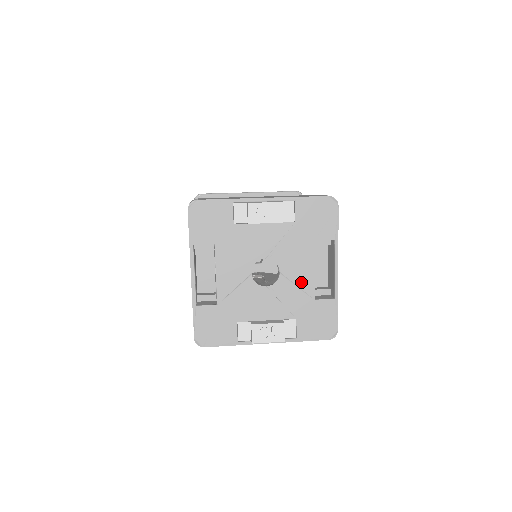
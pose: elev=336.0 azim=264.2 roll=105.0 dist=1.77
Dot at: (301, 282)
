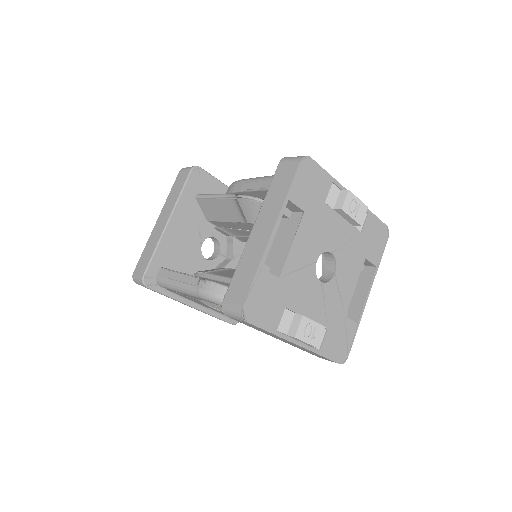
Dot at: (344, 293)
